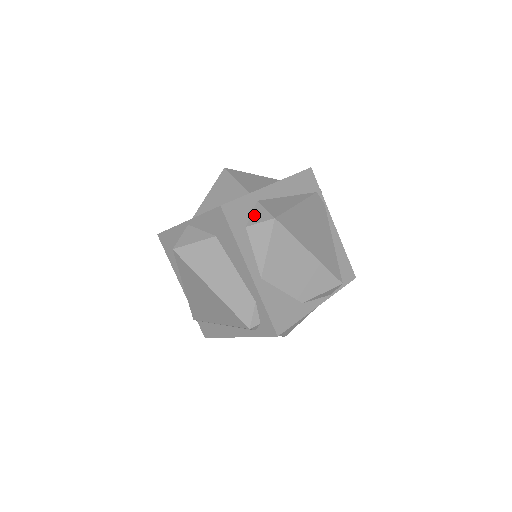
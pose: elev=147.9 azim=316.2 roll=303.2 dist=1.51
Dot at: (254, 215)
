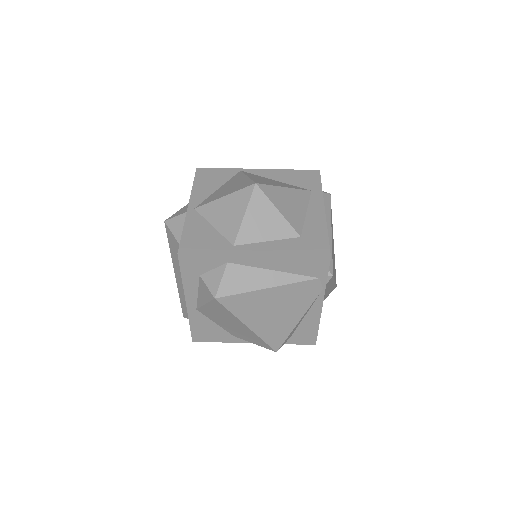
Dot at: (212, 273)
